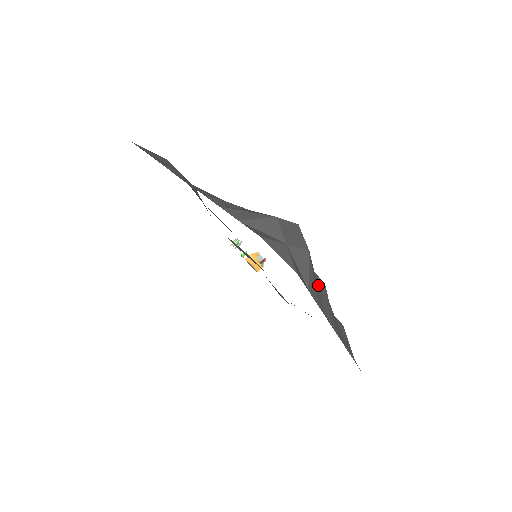
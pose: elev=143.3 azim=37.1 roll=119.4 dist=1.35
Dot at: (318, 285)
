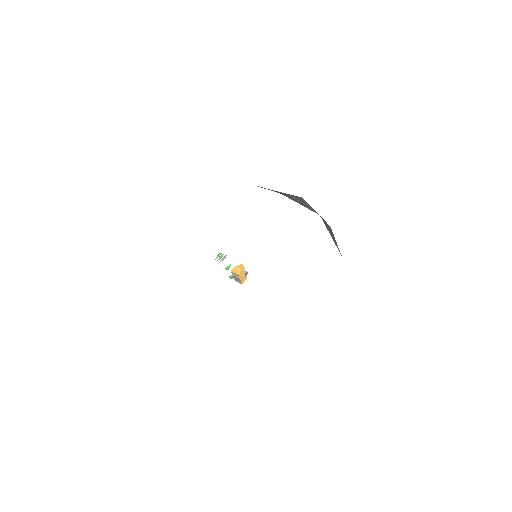
Dot at: occluded
